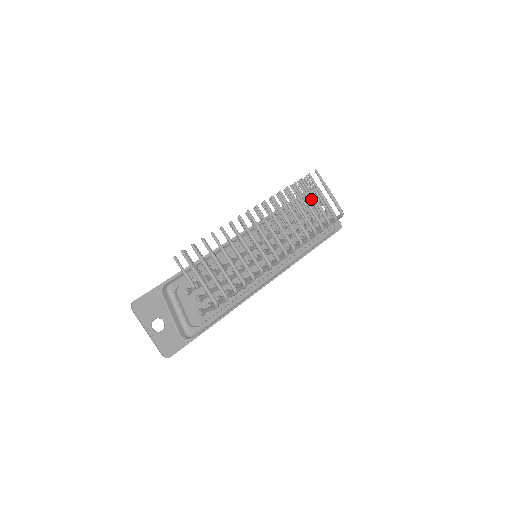
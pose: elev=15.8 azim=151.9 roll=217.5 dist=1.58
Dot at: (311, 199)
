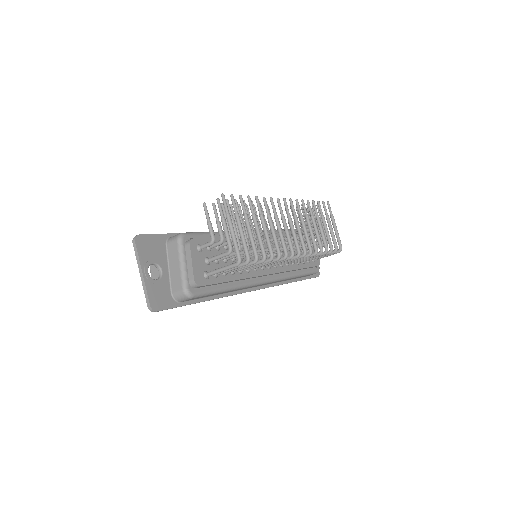
Dot at: occluded
